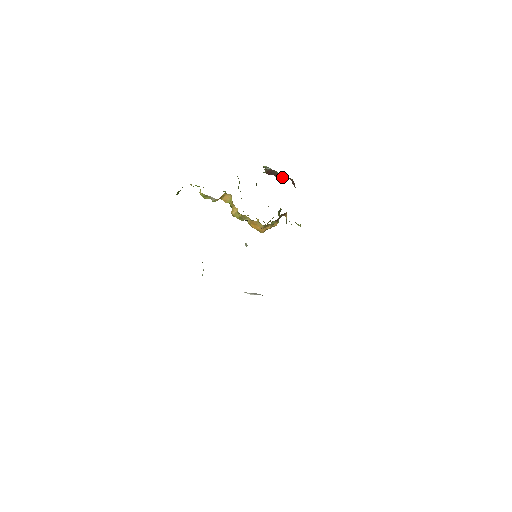
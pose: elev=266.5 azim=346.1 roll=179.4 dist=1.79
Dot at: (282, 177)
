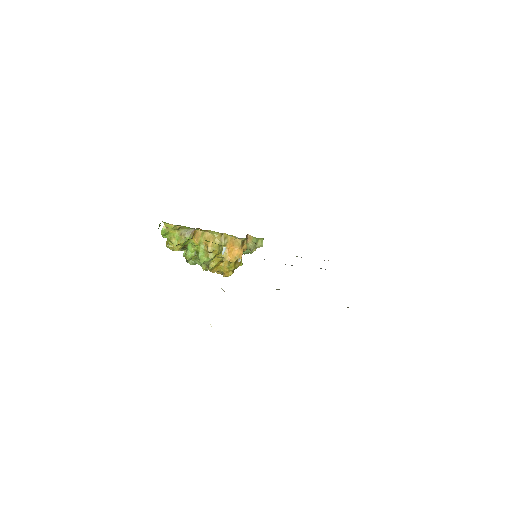
Dot at: occluded
